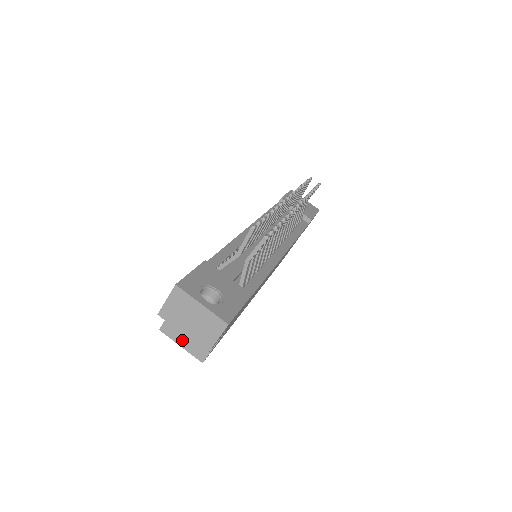
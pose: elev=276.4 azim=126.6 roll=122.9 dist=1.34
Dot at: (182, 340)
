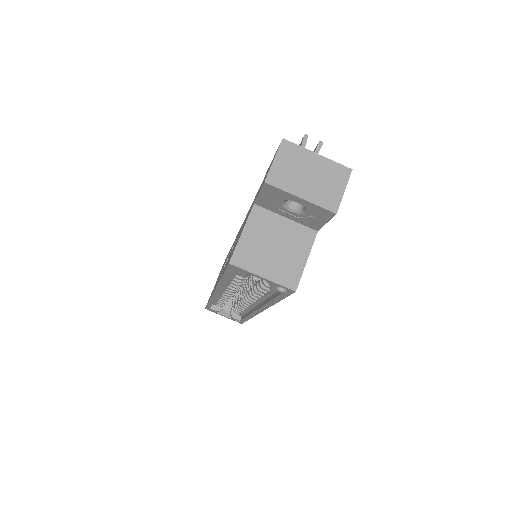
Dot at: (263, 267)
